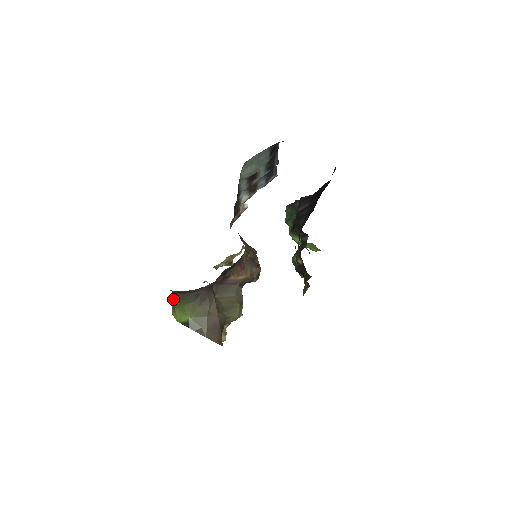
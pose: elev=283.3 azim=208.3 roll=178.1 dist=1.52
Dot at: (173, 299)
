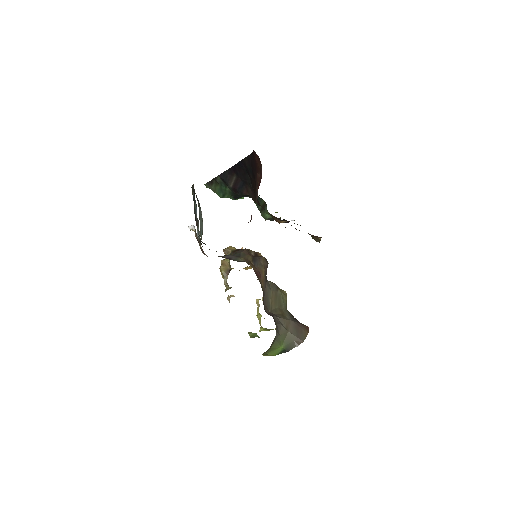
Dot at: occluded
